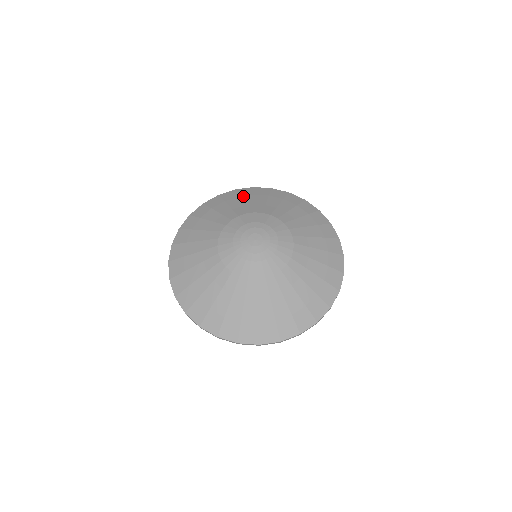
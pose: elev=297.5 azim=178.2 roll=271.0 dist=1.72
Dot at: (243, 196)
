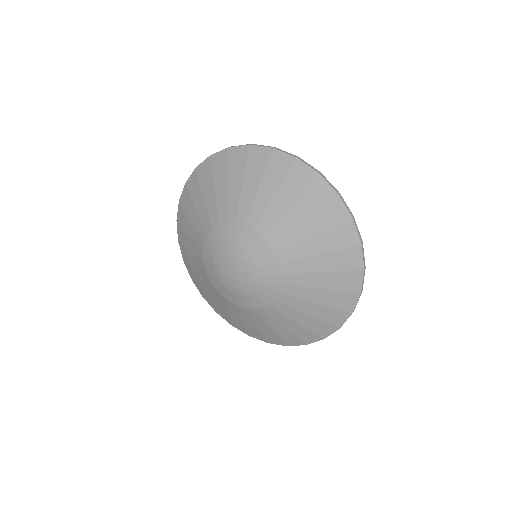
Dot at: (194, 197)
